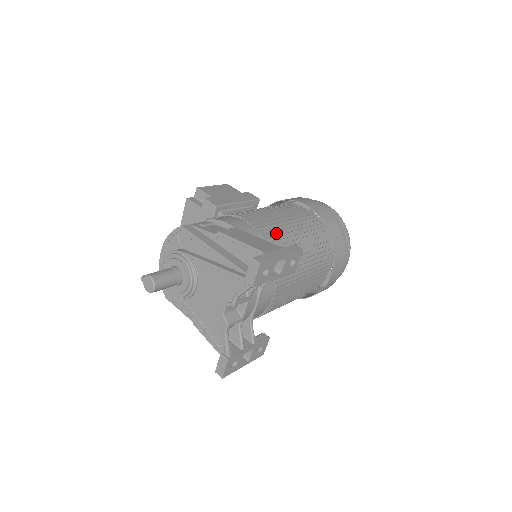
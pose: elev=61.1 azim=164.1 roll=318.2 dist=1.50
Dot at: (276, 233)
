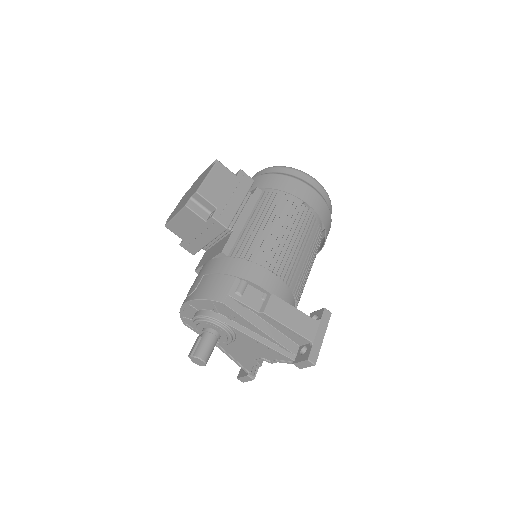
Dot at: (297, 275)
